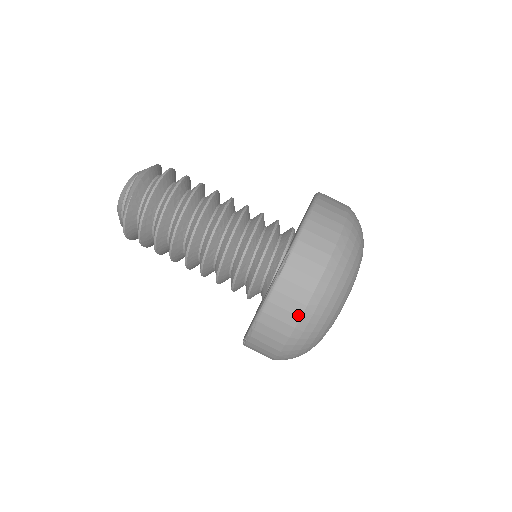
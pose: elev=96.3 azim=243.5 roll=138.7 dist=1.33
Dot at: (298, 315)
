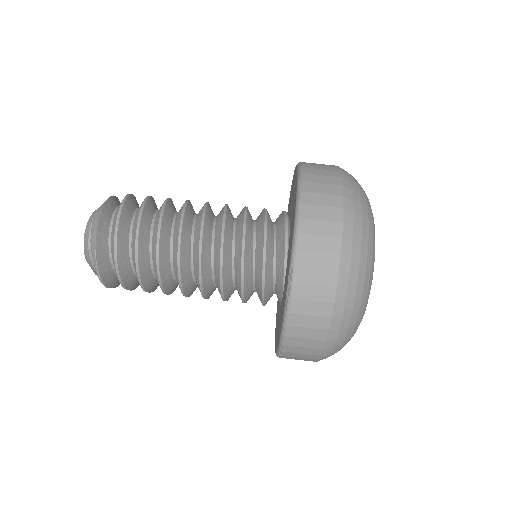
Dot at: (325, 329)
